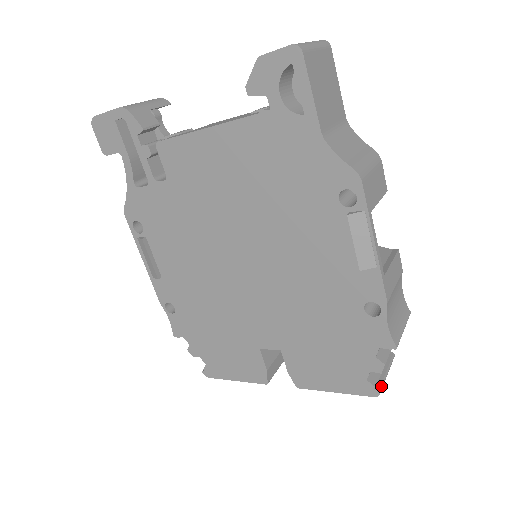
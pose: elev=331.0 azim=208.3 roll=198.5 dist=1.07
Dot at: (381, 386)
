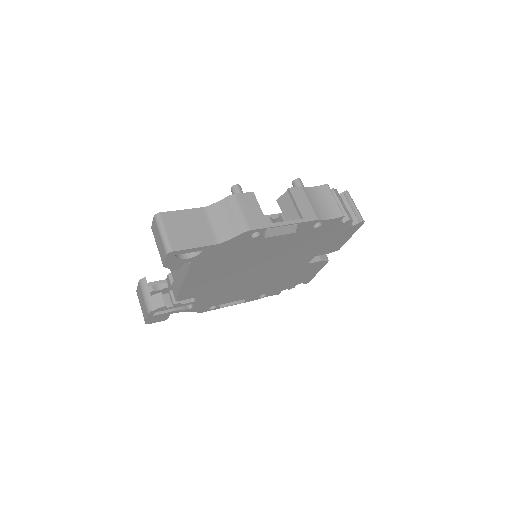
Dot at: (360, 218)
